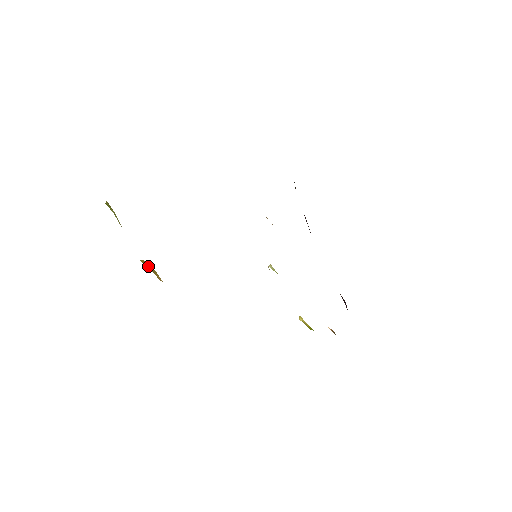
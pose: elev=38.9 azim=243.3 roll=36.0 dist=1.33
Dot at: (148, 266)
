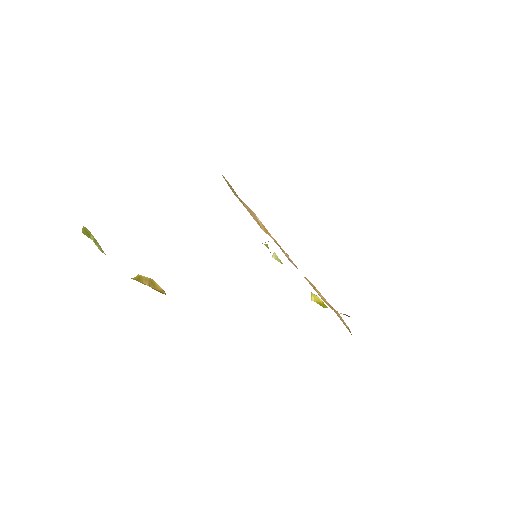
Dot at: (144, 281)
